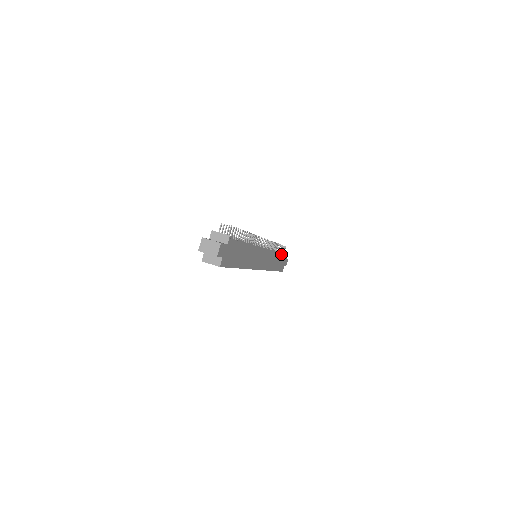
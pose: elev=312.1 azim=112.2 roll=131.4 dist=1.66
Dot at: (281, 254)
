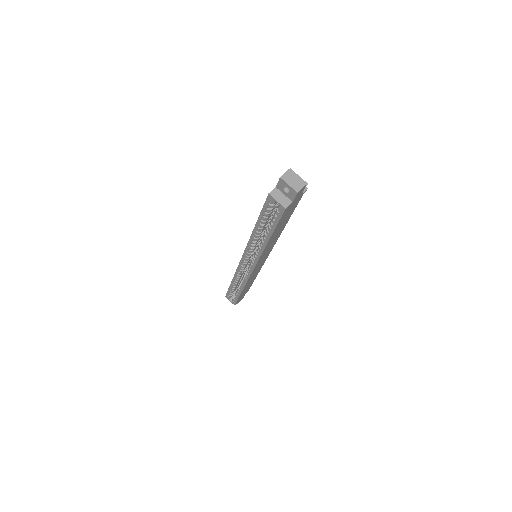
Dot at: (252, 283)
